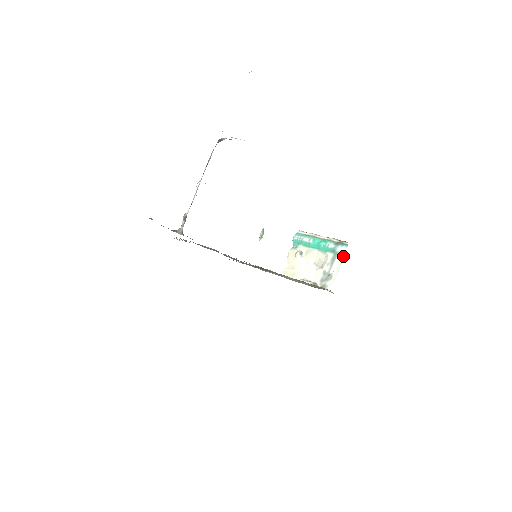
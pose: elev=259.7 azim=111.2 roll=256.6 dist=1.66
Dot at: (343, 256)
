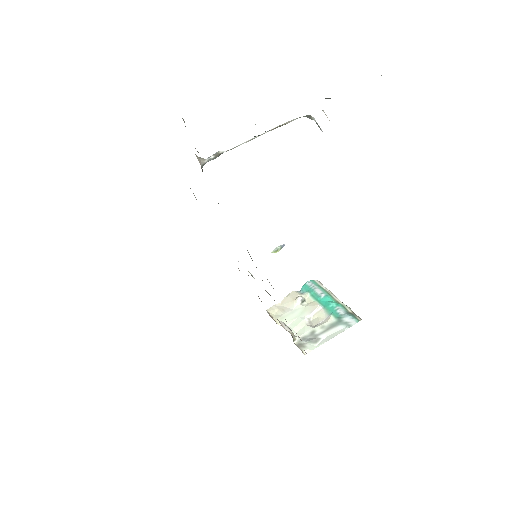
Dot at: (346, 328)
